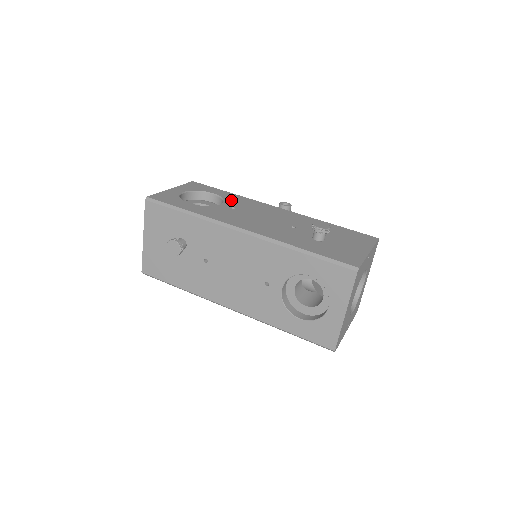
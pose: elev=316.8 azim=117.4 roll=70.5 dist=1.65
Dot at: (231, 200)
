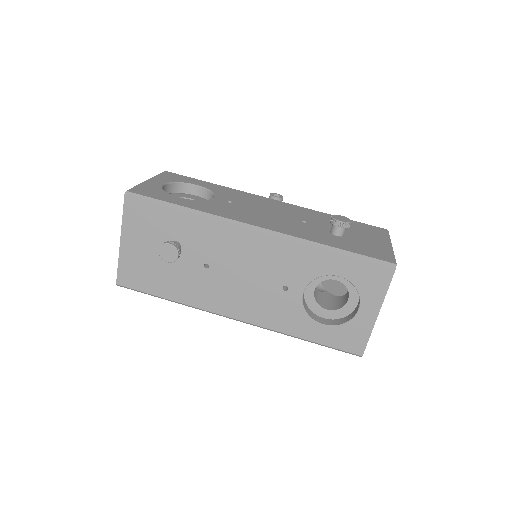
Dot at: (221, 192)
